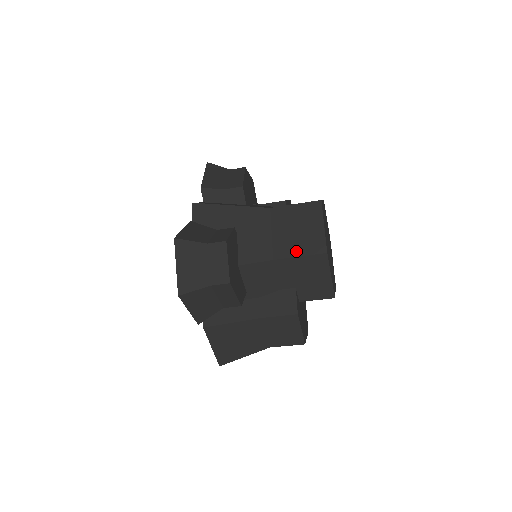
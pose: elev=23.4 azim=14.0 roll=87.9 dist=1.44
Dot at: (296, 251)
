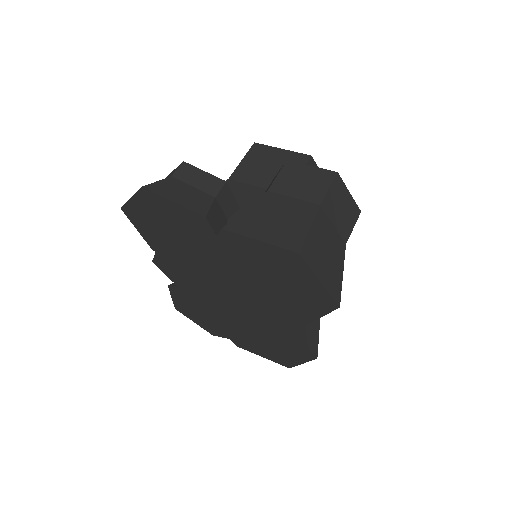
Dot at: occluded
